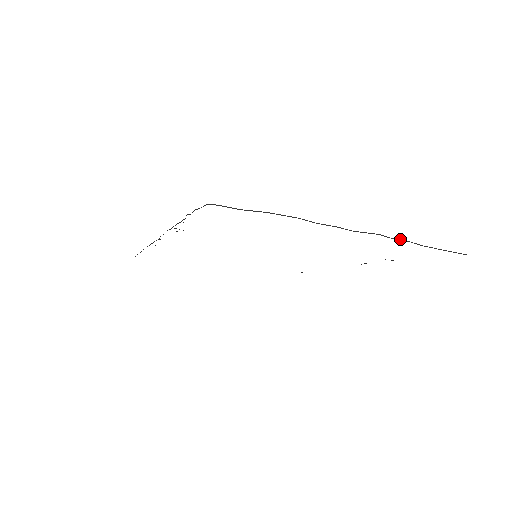
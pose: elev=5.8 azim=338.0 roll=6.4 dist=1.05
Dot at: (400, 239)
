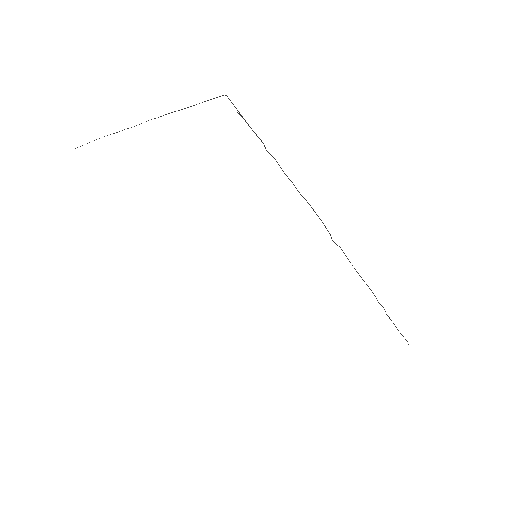
Dot at: occluded
